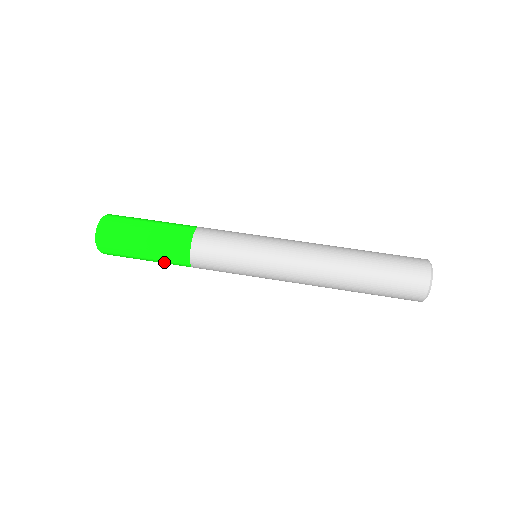
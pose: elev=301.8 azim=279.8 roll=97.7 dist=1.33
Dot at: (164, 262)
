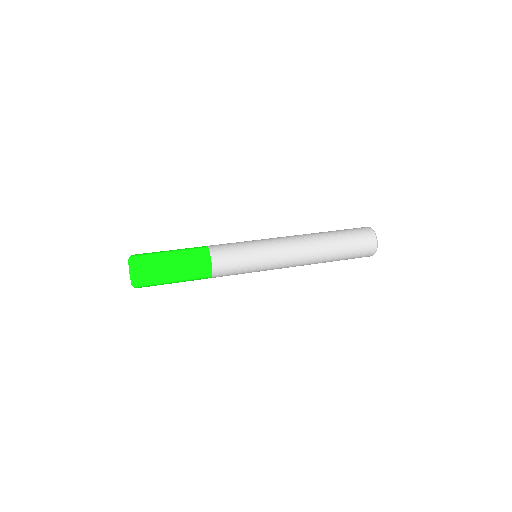
Dot at: (190, 277)
